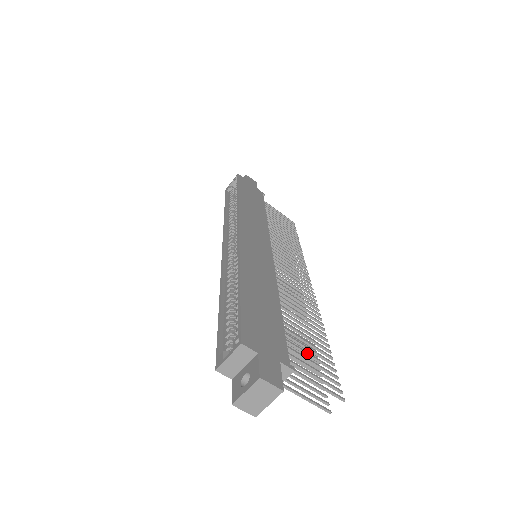
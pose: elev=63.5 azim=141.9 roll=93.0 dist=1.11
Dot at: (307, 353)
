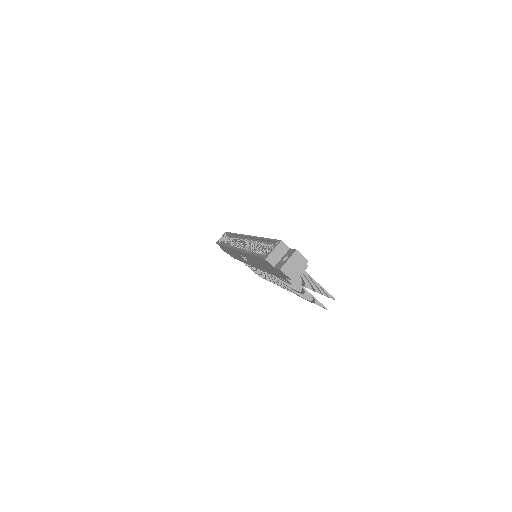
Dot at: occluded
